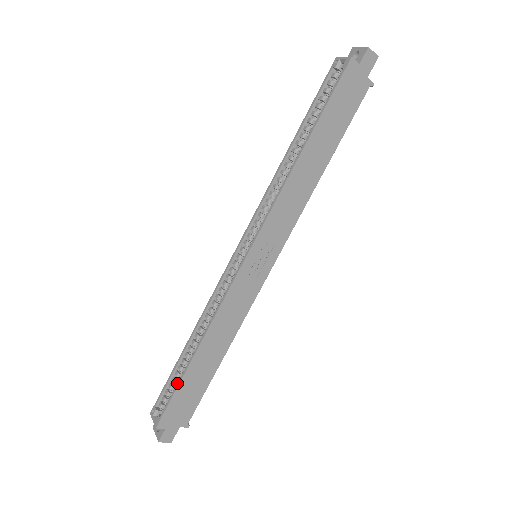
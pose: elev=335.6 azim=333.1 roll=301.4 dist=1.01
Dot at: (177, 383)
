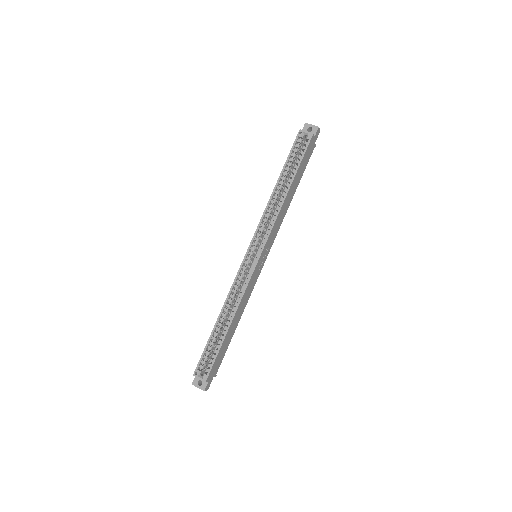
Dot at: (218, 349)
